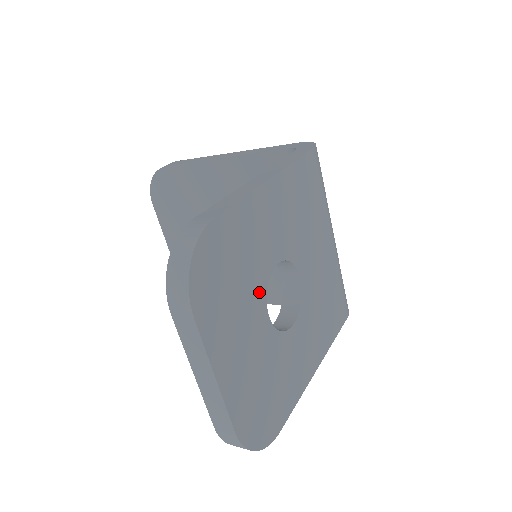
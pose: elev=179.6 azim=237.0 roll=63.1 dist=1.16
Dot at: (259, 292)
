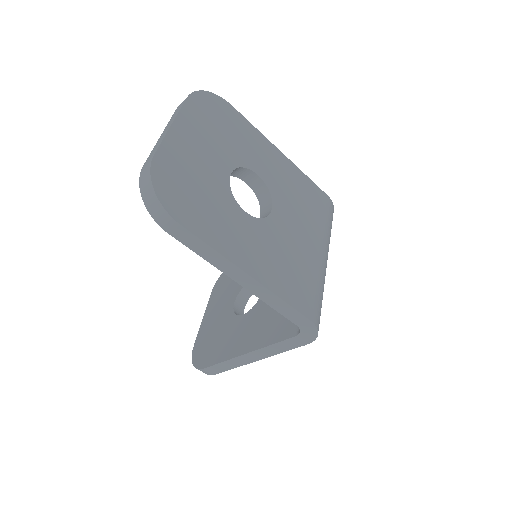
Dot at: (233, 158)
